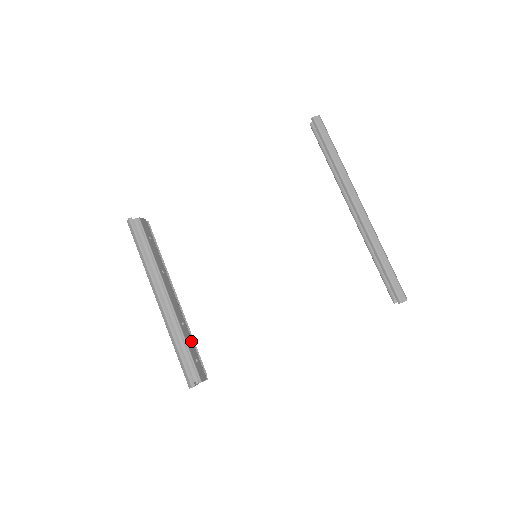
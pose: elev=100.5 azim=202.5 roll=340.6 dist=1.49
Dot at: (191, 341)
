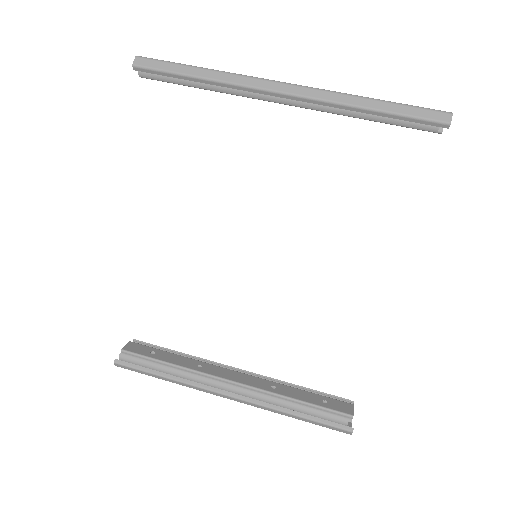
Dot at: (299, 391)
